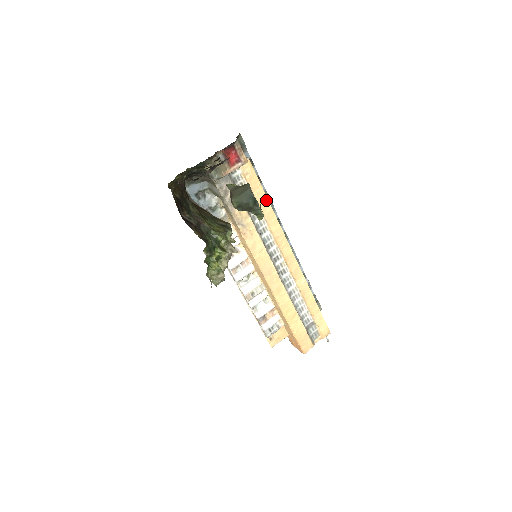
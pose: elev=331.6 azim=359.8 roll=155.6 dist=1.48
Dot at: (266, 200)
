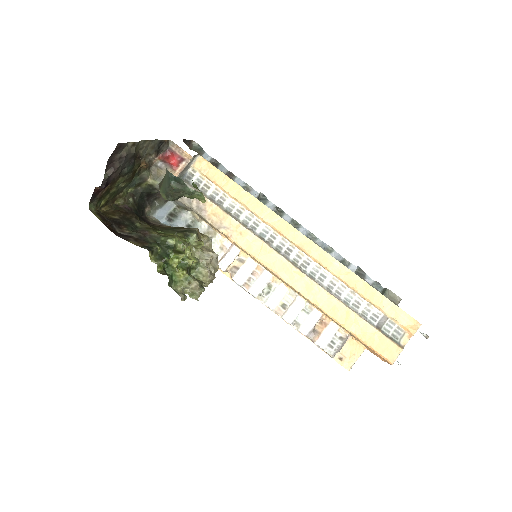
Dot at: (241, 190)
